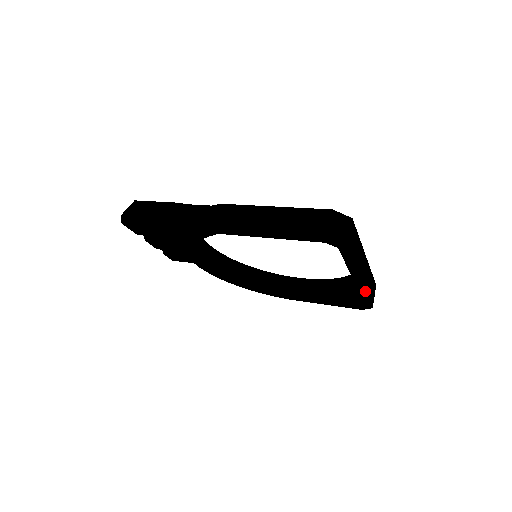
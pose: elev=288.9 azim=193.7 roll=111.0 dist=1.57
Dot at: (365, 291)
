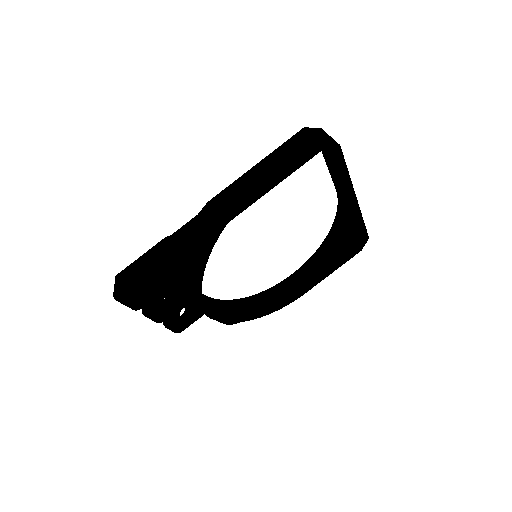
Dot at: (360, 212)
